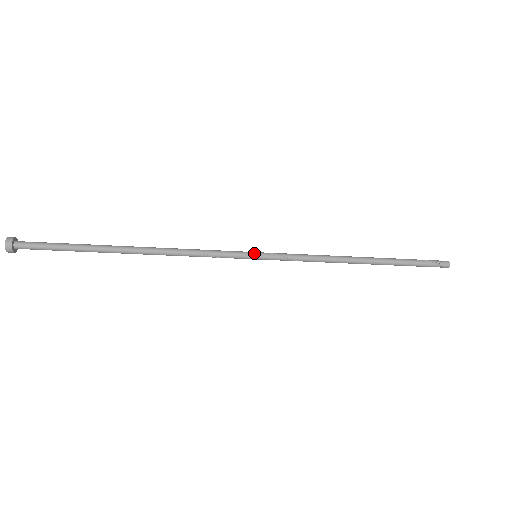
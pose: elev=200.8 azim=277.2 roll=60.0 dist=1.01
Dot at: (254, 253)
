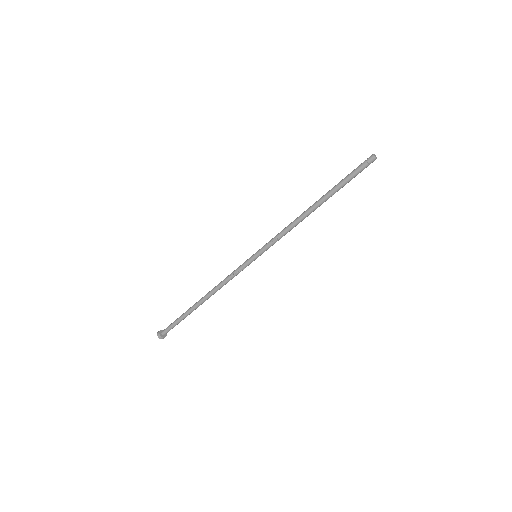
Dot at: (253, 255)
